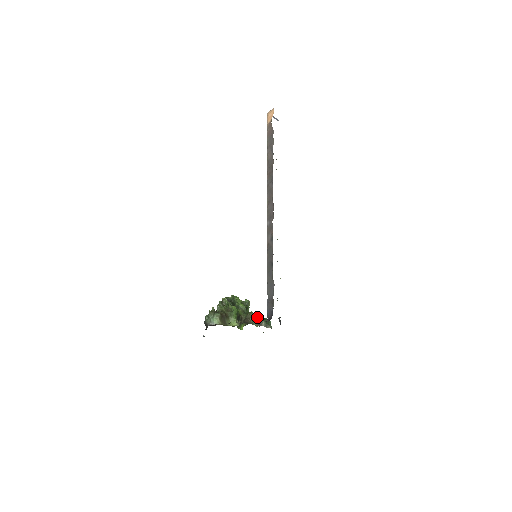
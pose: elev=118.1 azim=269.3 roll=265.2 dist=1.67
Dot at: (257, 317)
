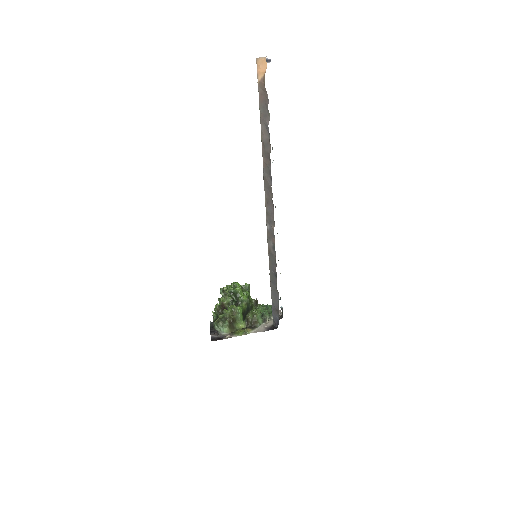
Dot at: (262, 315)
